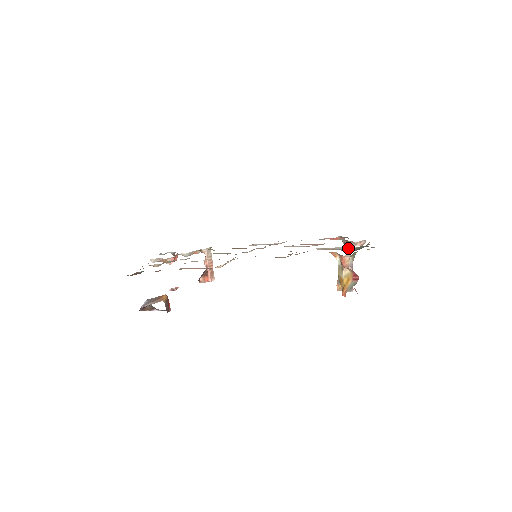
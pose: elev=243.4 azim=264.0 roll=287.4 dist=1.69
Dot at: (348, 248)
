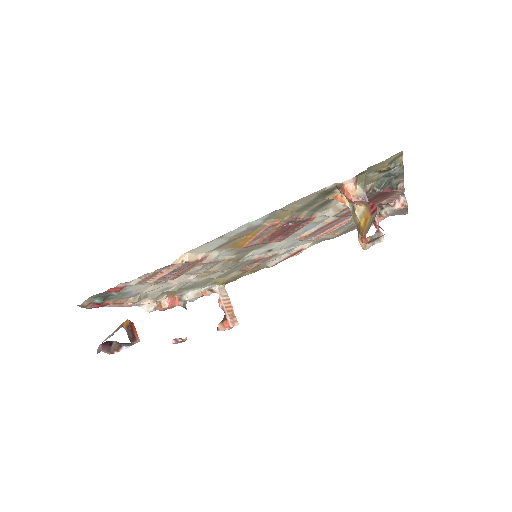
Dot at: occluded
